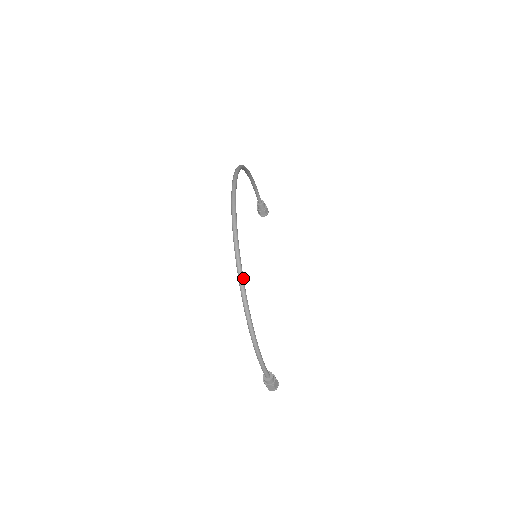
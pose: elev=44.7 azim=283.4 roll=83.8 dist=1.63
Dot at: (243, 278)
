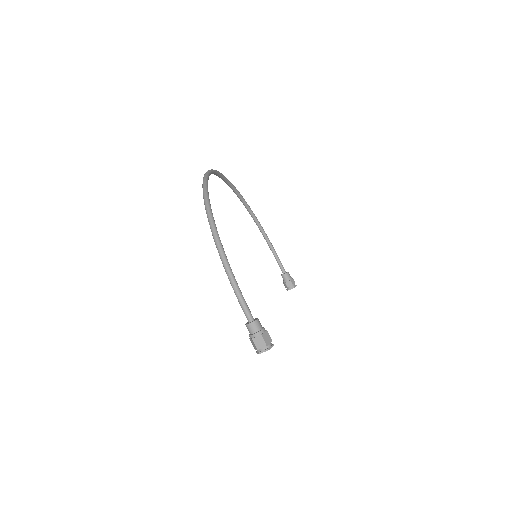
Dot at: (208, 192)
